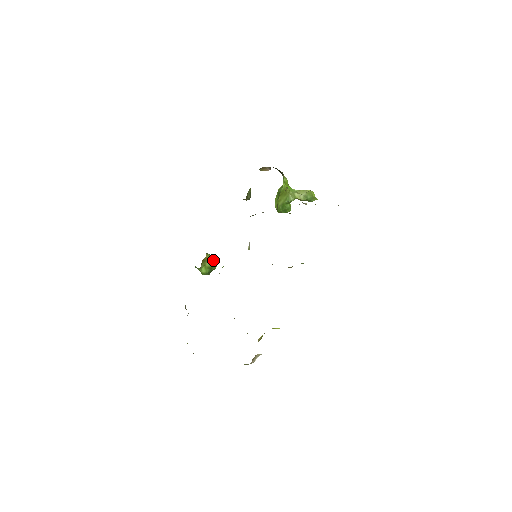
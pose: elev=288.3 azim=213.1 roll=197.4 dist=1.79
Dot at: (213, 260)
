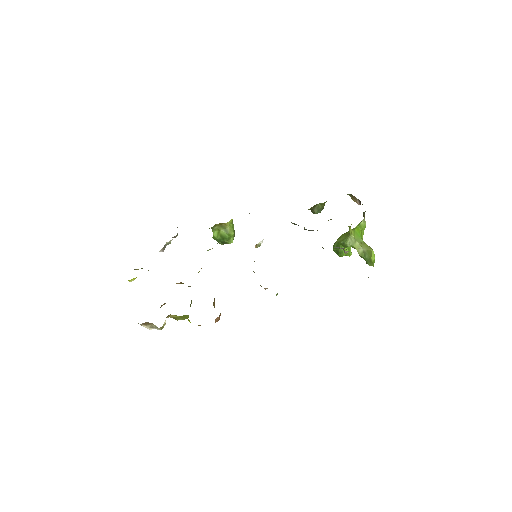
Dot at: (230, 233)
